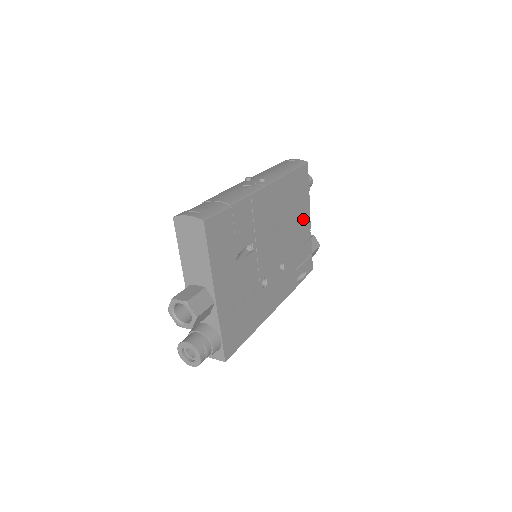
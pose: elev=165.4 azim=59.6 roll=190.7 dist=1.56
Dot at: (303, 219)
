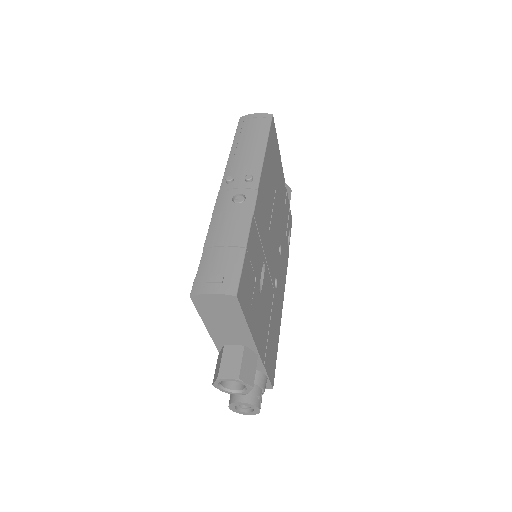
Dot at: (280, 181)
